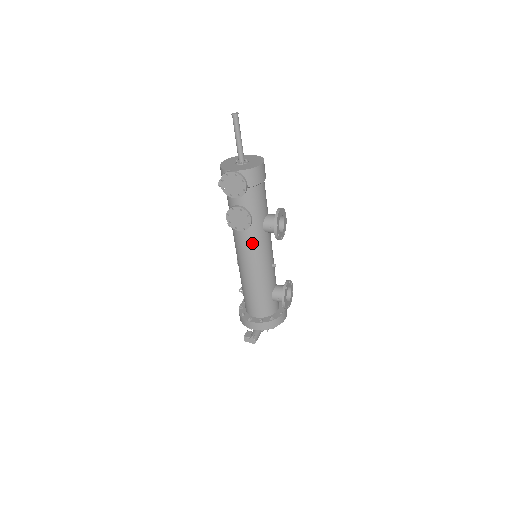
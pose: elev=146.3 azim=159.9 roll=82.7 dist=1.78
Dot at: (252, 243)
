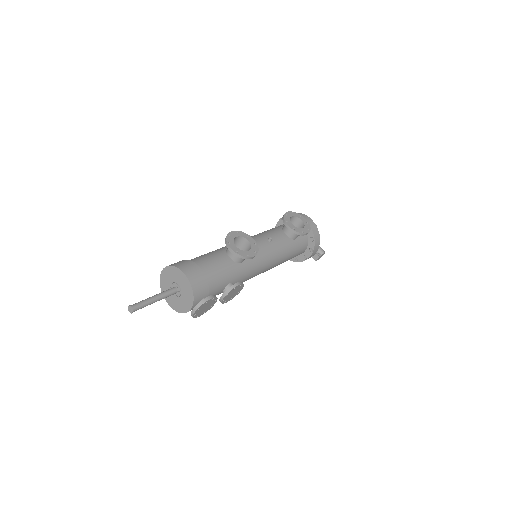
Dot at: (252, 272)
